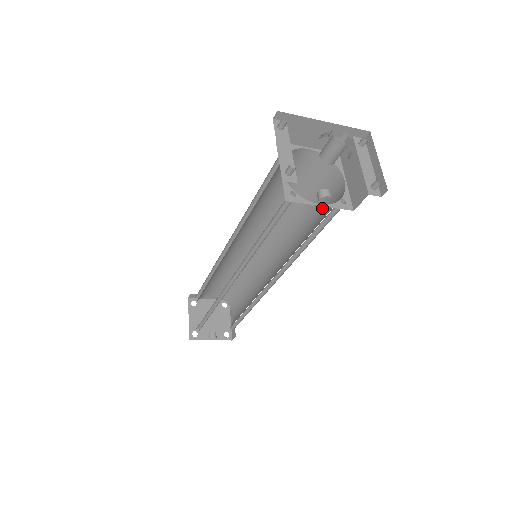
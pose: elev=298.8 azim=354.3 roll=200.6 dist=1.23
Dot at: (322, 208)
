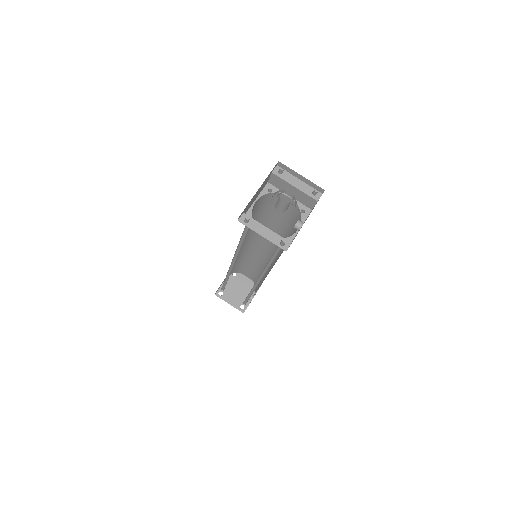
Dot at: (281, 212)
